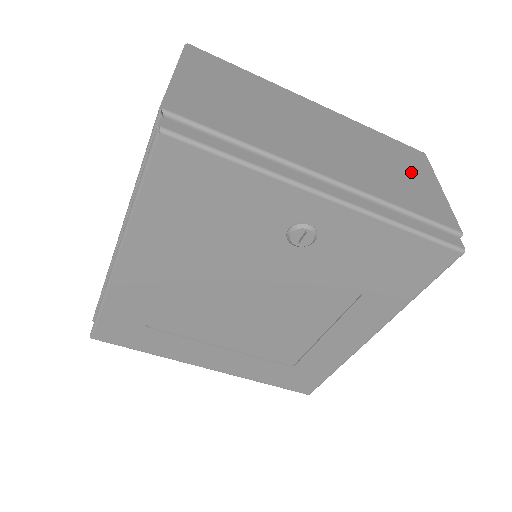
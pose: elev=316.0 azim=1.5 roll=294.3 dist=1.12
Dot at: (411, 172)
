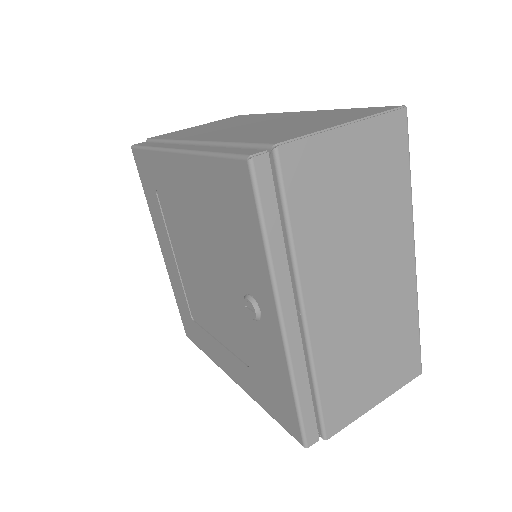
Dot at: (379, 373)
